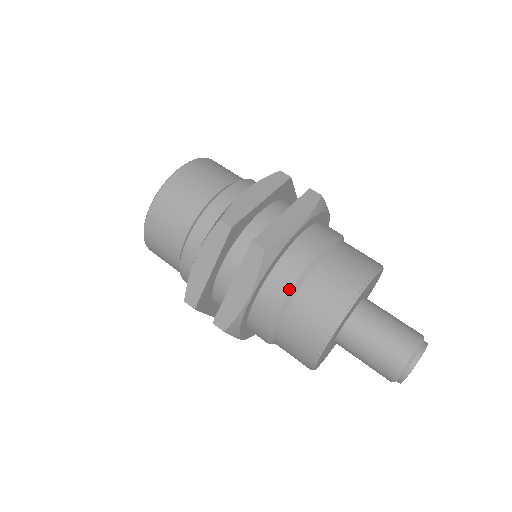
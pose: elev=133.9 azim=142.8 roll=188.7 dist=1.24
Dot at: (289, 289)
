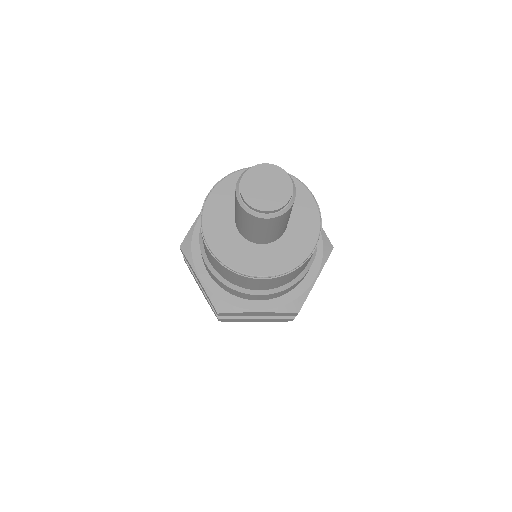
Dot at: occluded
